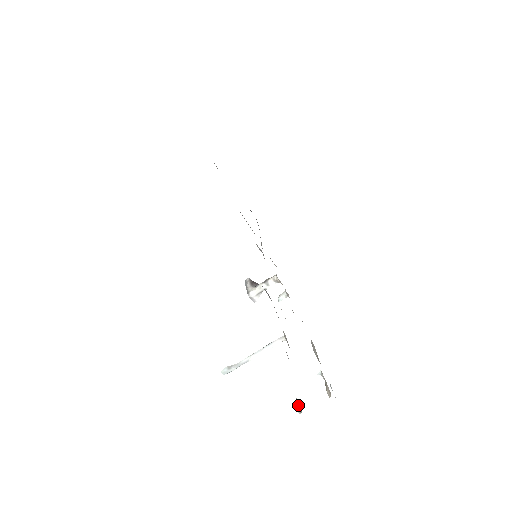
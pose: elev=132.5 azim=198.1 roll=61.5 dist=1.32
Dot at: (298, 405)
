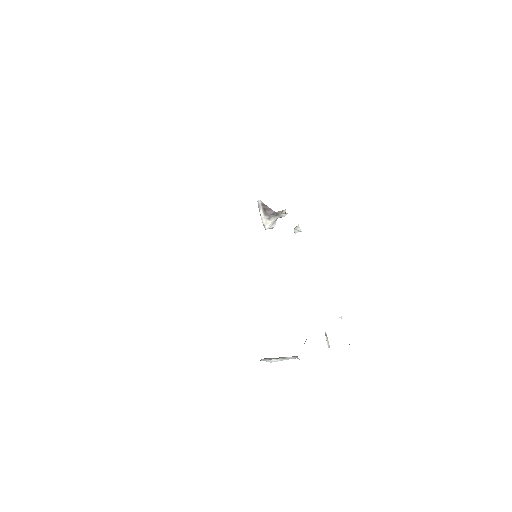
Dot at: (327, 340)
